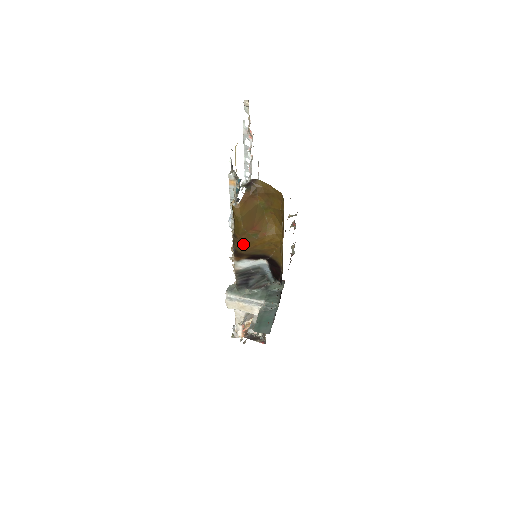
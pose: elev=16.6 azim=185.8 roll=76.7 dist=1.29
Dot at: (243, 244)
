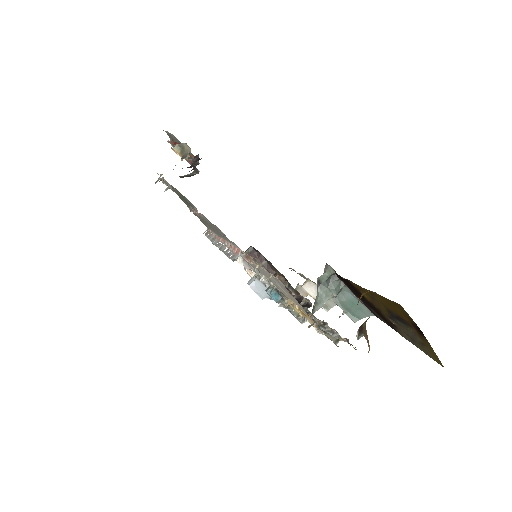
Dot at: occluded
